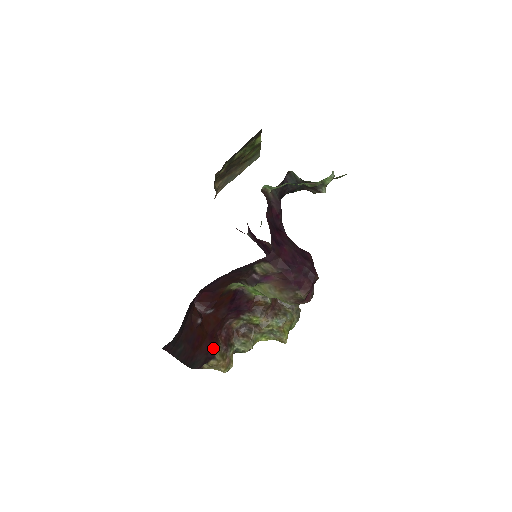
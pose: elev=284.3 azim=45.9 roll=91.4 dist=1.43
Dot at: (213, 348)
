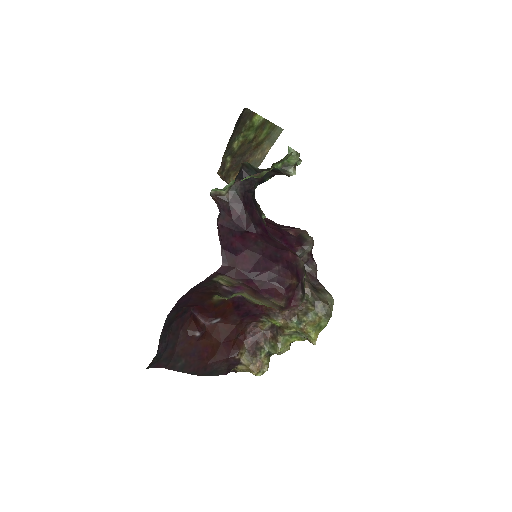
Dot at: (233, 355)
